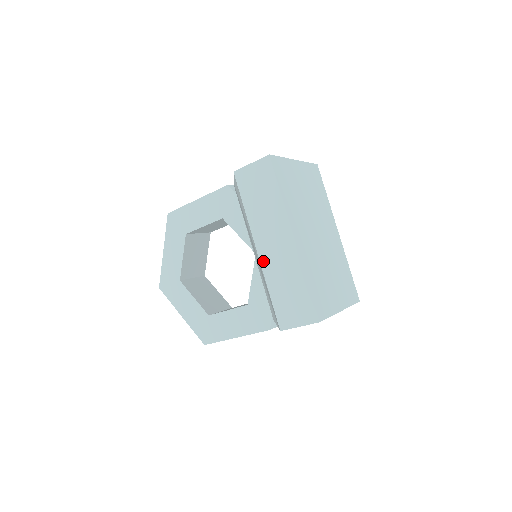
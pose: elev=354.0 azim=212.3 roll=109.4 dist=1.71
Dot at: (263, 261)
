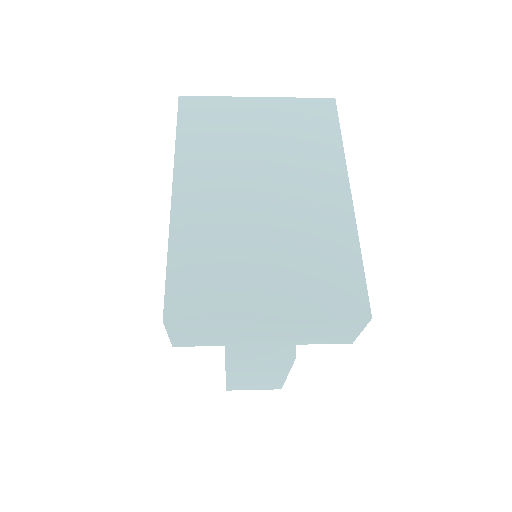
Dot at: occluded
